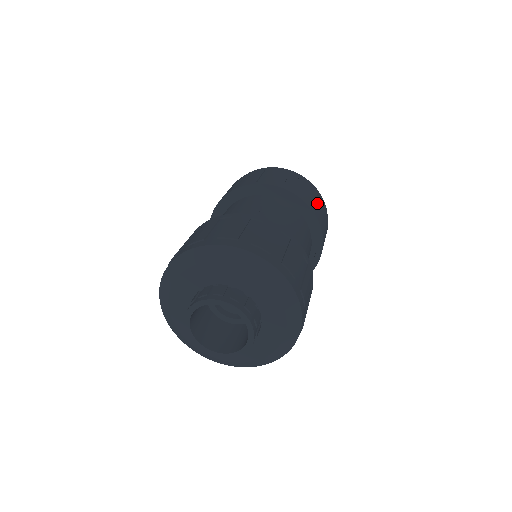
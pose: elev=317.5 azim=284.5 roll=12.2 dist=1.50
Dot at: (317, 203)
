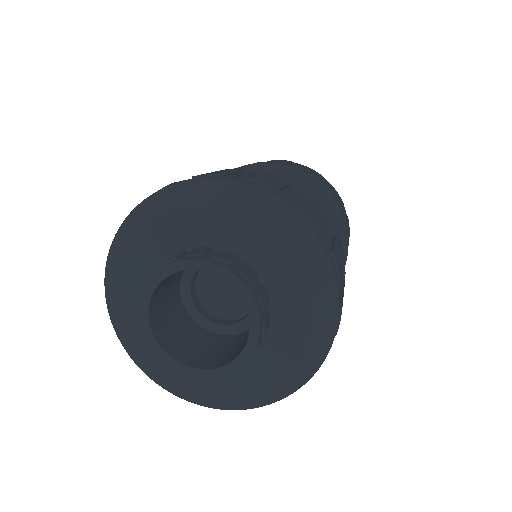
Dot at: (333, 192)
